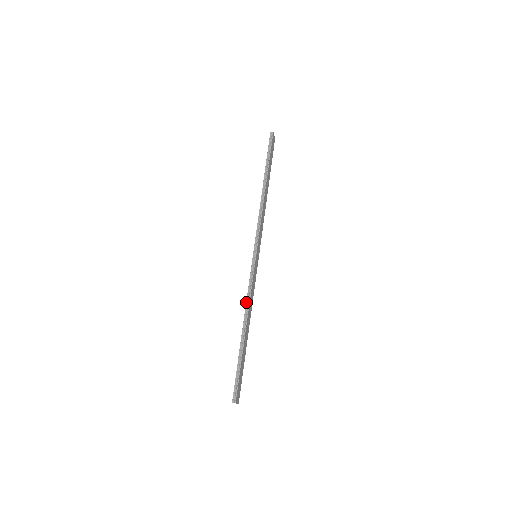
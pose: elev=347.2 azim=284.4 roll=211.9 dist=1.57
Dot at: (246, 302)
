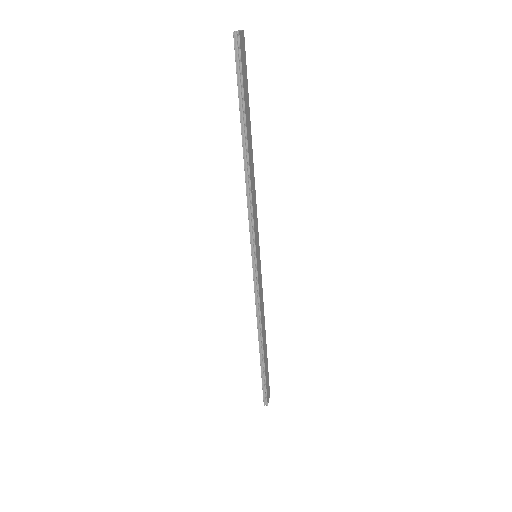
Dot at: occluded
